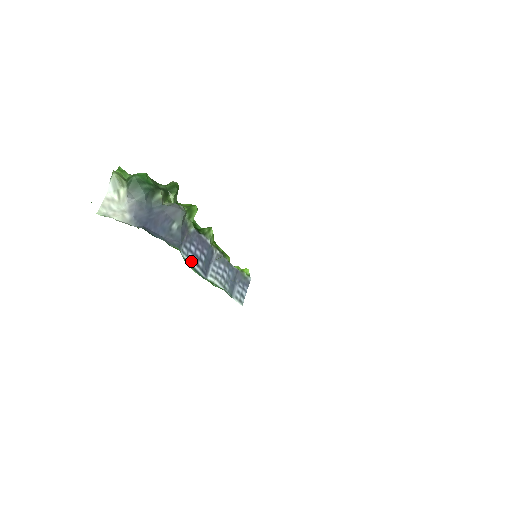
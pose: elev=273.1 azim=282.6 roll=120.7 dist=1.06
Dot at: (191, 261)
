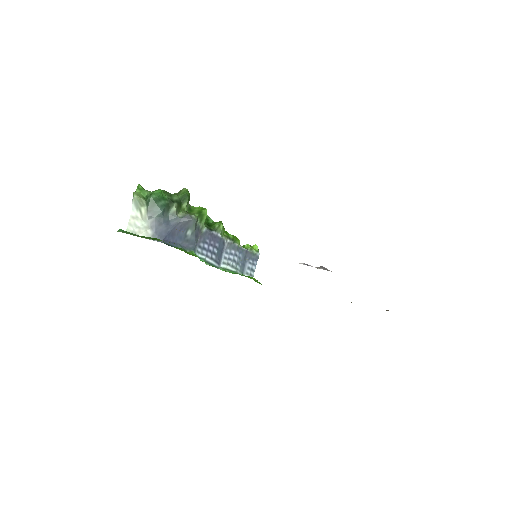
Dot at: (205, 257)
